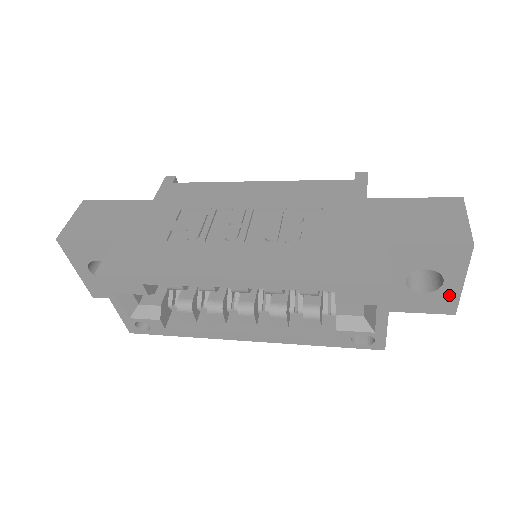
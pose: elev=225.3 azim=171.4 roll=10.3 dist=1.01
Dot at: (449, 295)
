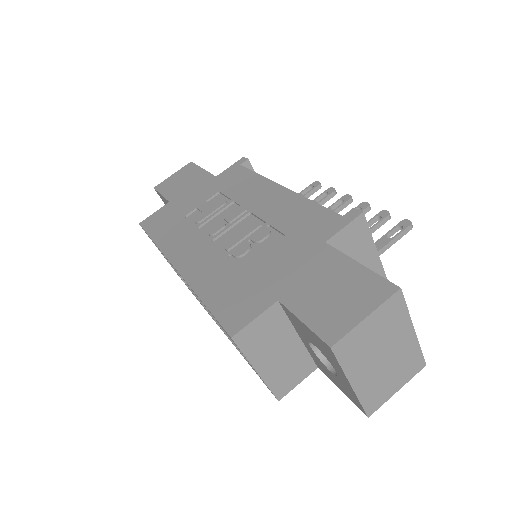
Dot at: (349, 390)
